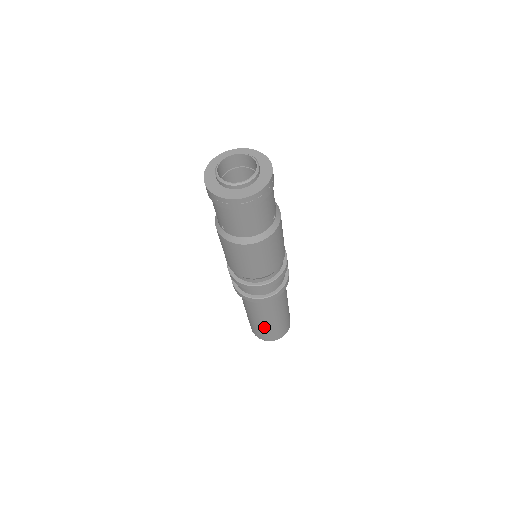
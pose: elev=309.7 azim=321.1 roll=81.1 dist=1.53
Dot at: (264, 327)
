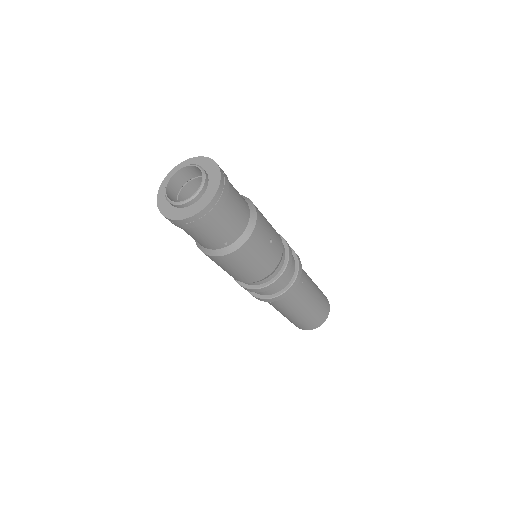
Dot at: occluded
